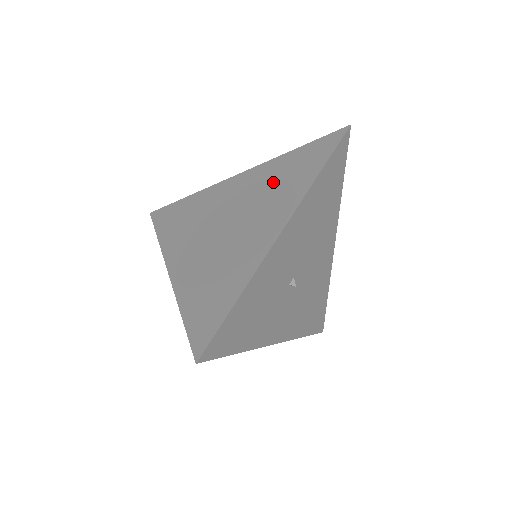
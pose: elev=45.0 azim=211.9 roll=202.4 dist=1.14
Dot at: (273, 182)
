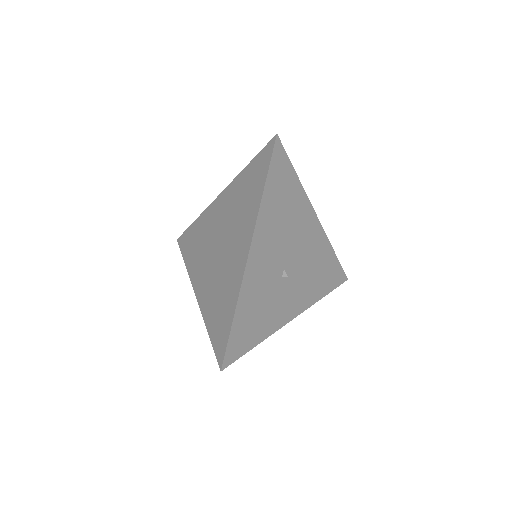
Dot at: (239, 203)
